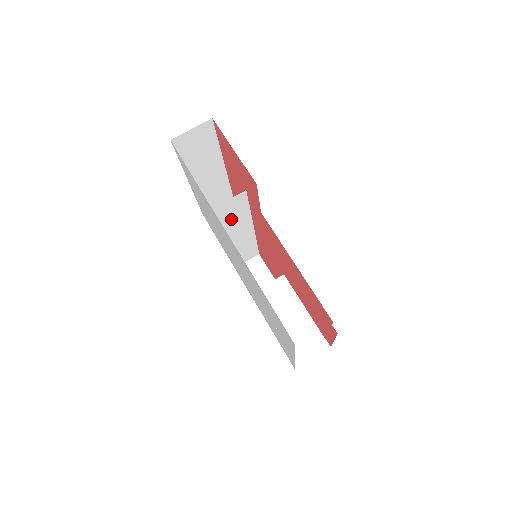
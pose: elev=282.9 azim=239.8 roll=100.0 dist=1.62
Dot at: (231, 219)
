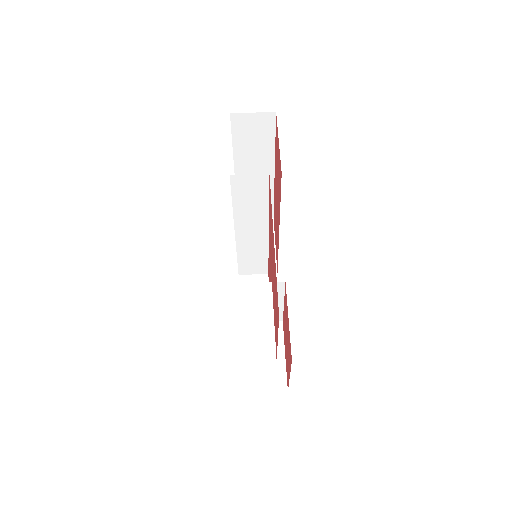
Dot at: (247, 203)
